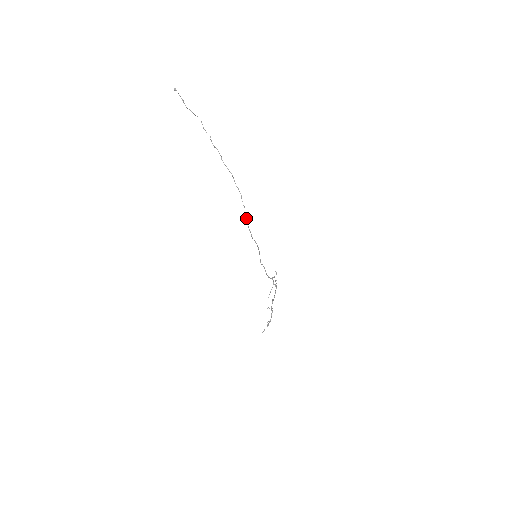
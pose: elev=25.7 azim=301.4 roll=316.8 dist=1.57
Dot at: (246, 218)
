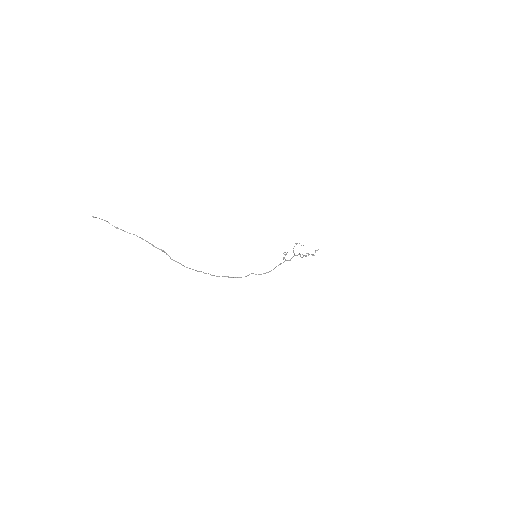
Dot at: occluded
